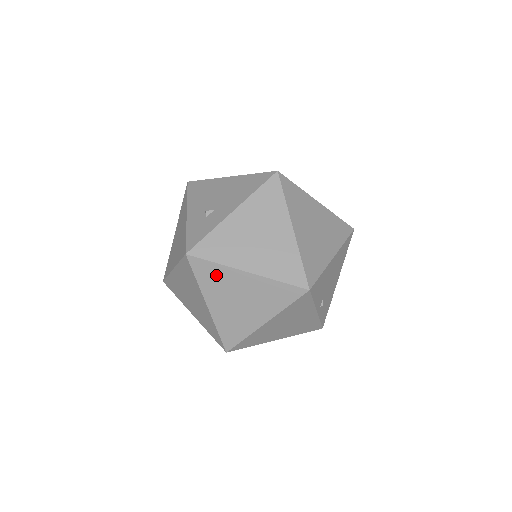
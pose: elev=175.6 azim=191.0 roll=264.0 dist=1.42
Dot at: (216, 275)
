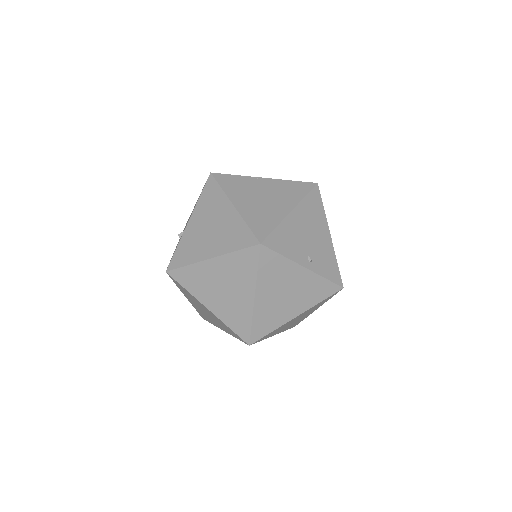
Dot at: (194, 276)
